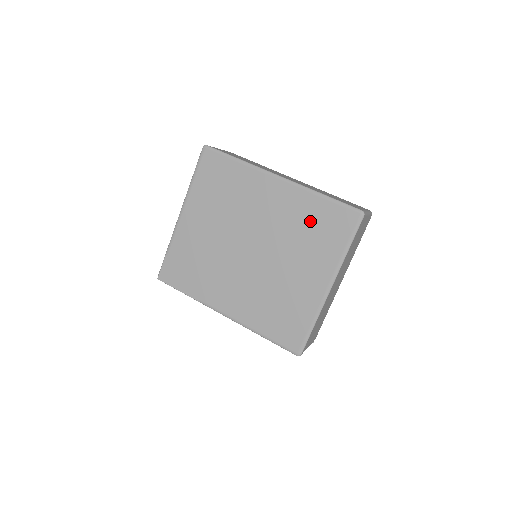
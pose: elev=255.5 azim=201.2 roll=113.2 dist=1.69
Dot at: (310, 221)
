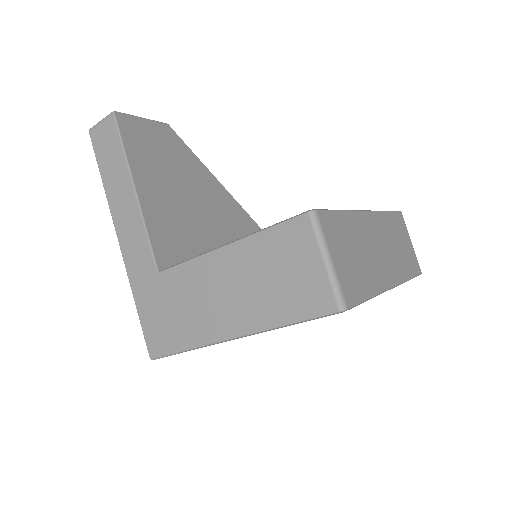
Dot at: occluded
